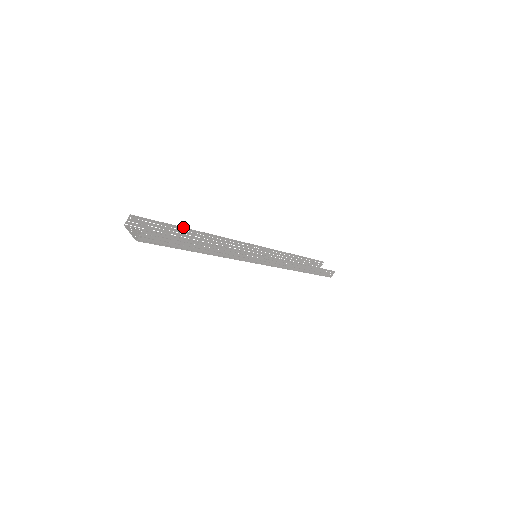
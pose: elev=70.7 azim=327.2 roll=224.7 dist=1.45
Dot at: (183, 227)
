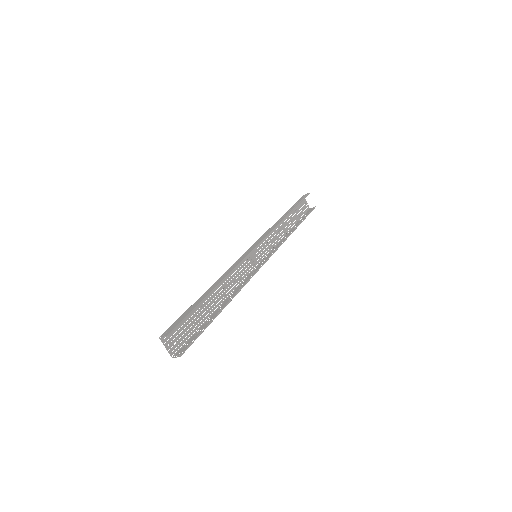
Dot at: (205, 298)
